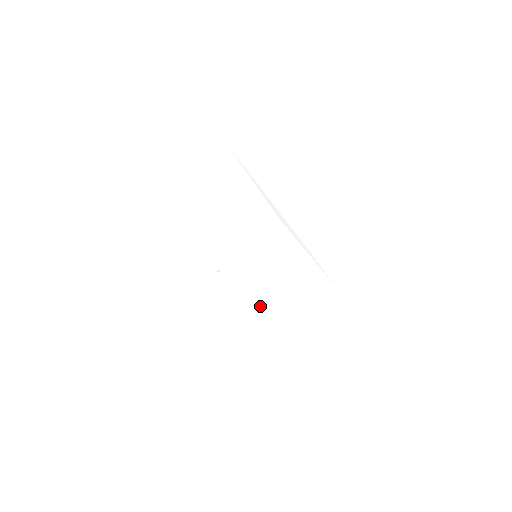
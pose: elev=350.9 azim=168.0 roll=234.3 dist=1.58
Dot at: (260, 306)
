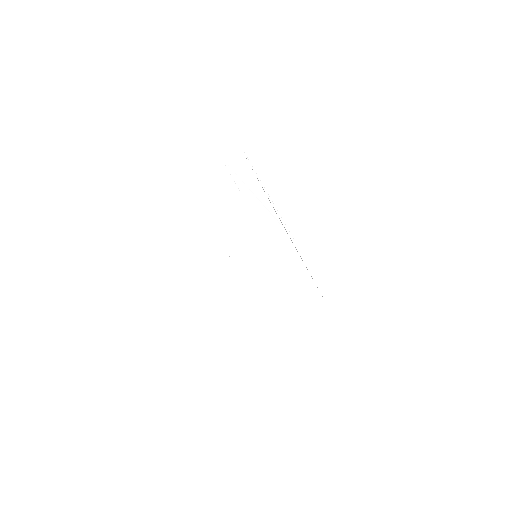
Dot at: (253, 300)
